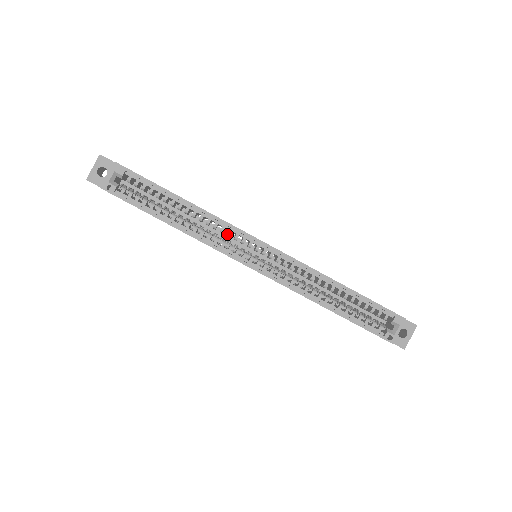
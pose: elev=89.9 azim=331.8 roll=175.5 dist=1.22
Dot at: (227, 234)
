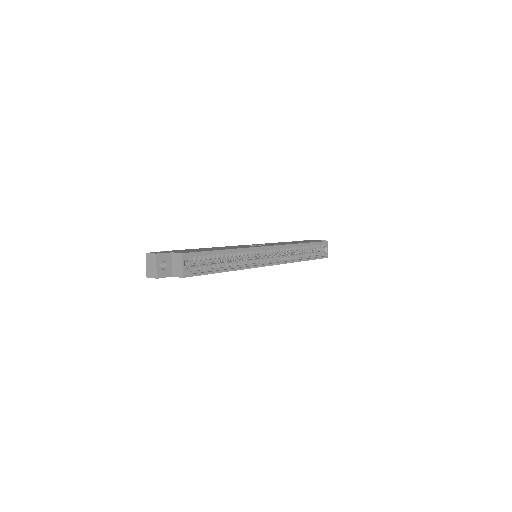
Dot at: occluded
